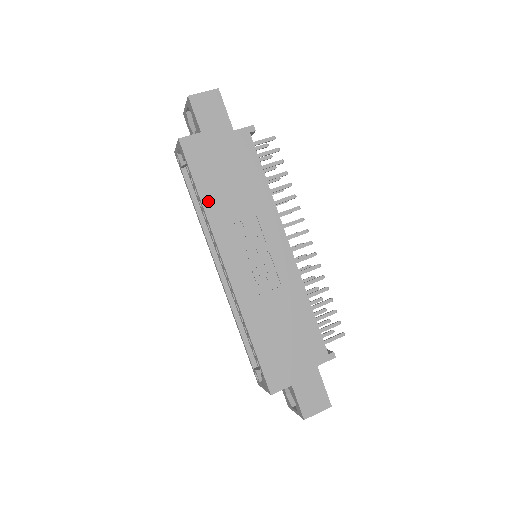
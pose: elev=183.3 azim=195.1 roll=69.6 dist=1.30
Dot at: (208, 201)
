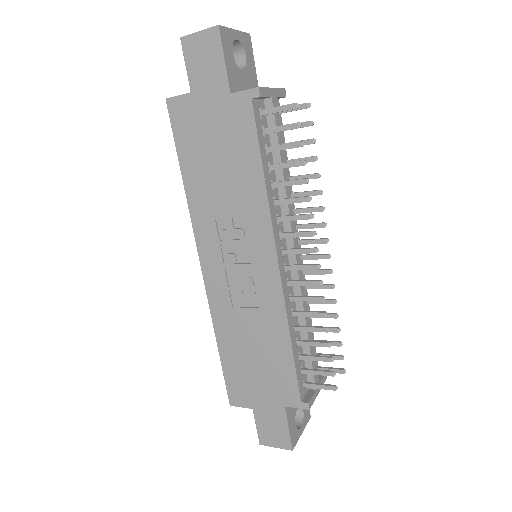
Dot at: (191, 185)
